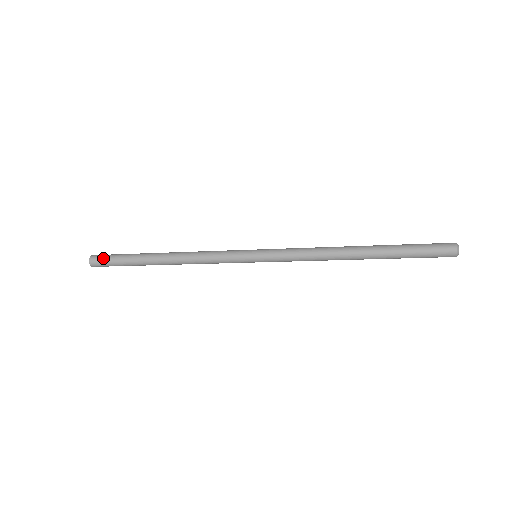
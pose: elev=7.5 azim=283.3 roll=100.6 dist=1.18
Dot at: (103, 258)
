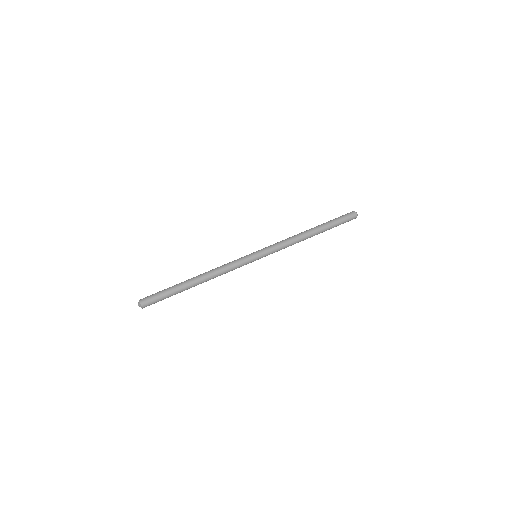
Dot at: (152, 300)
